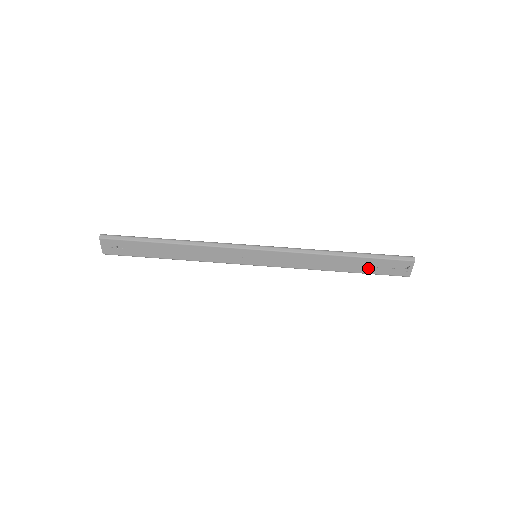
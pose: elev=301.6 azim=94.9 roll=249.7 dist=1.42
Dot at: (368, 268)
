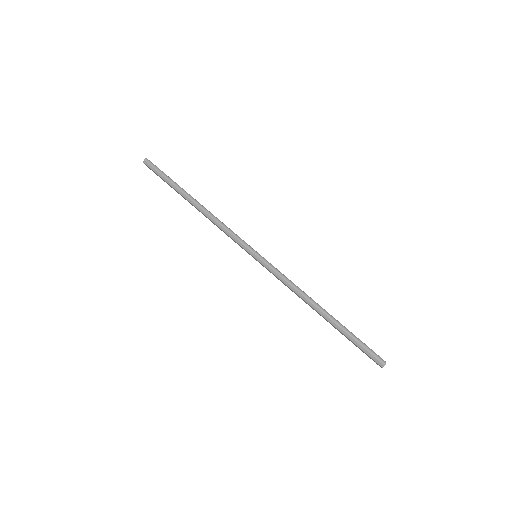
Dot at: occluded
